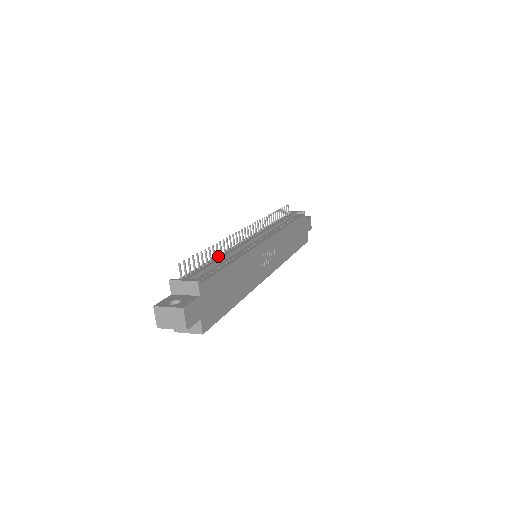
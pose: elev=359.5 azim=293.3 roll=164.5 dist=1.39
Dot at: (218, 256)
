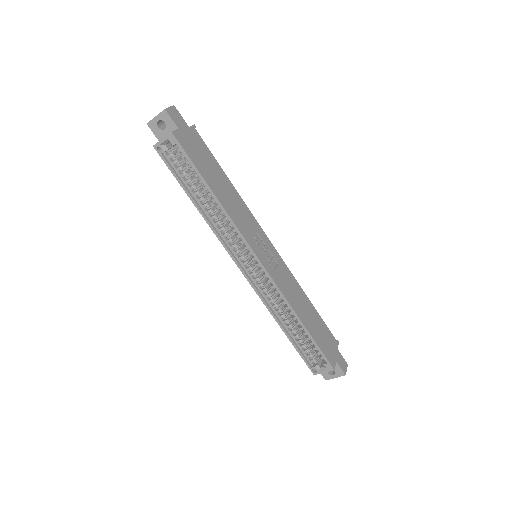
Dot at: occluded
